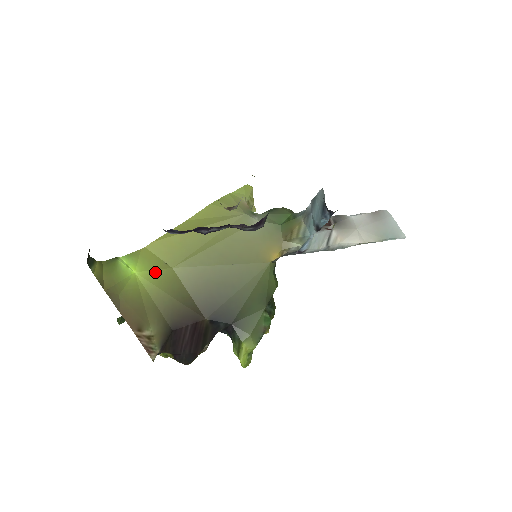
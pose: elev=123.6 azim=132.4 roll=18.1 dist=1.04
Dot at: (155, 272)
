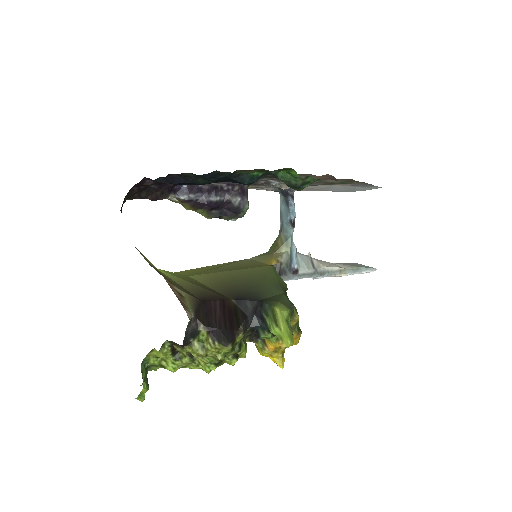
Dot at: (174, 273)
